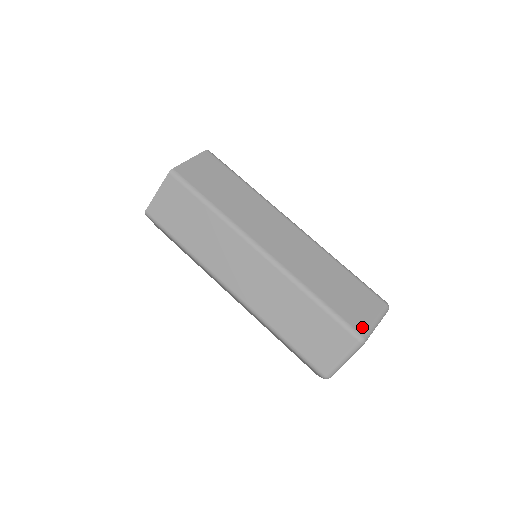
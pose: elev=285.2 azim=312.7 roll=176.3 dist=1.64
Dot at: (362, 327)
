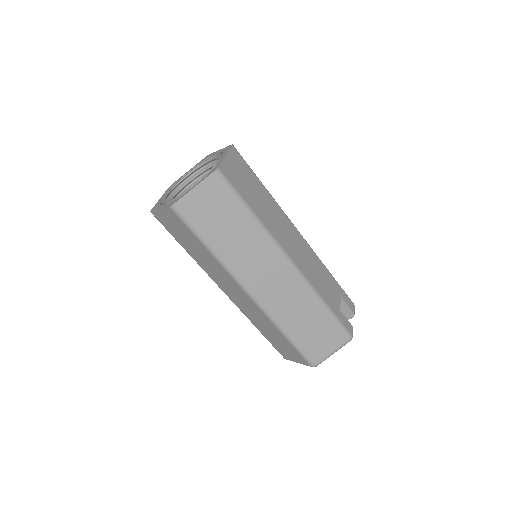
Dot at: (318, 359)
